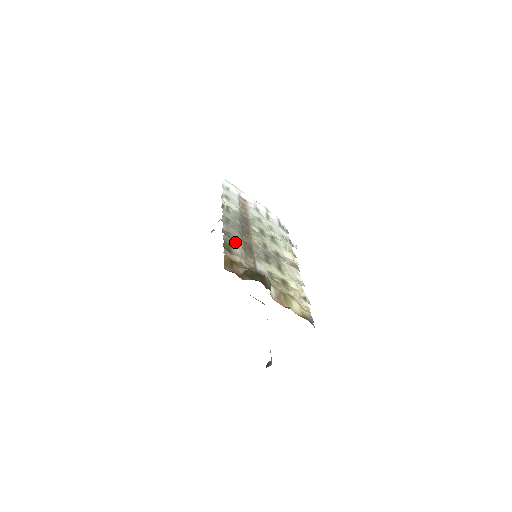
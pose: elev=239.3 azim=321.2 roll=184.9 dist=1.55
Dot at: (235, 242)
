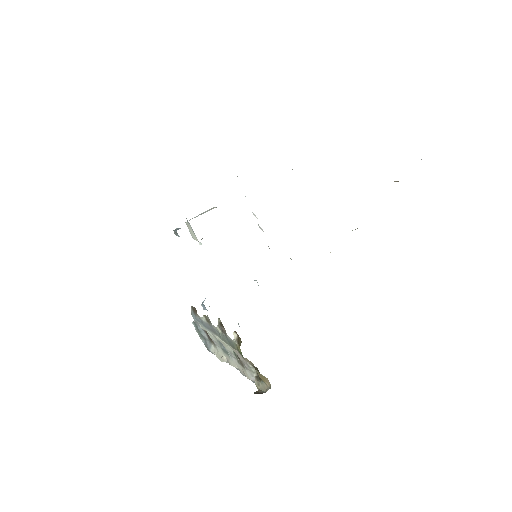
Dot at: occluded
